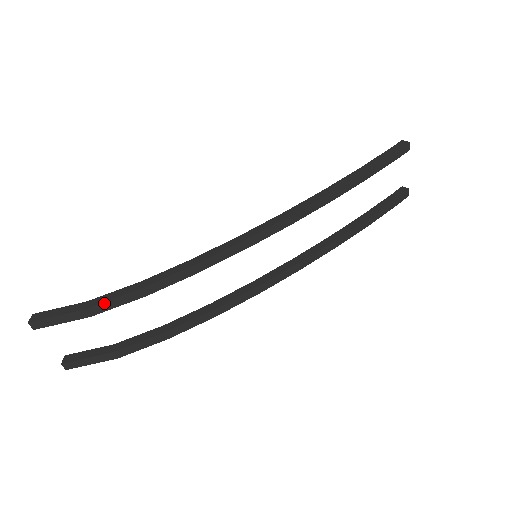
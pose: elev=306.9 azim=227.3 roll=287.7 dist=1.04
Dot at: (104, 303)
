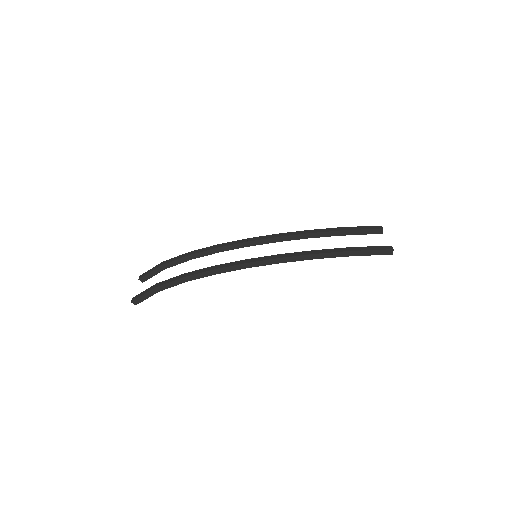
Dot at: (171, 259)
